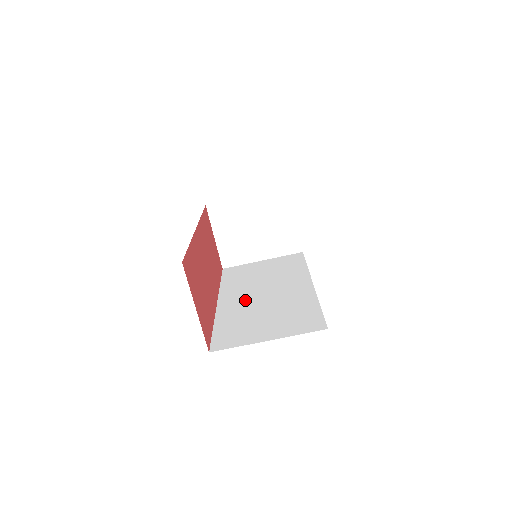
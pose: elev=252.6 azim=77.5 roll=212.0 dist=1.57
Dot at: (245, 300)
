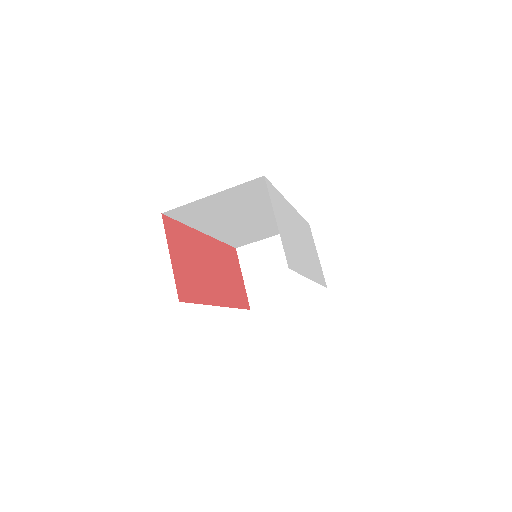
Dot at: occluded
